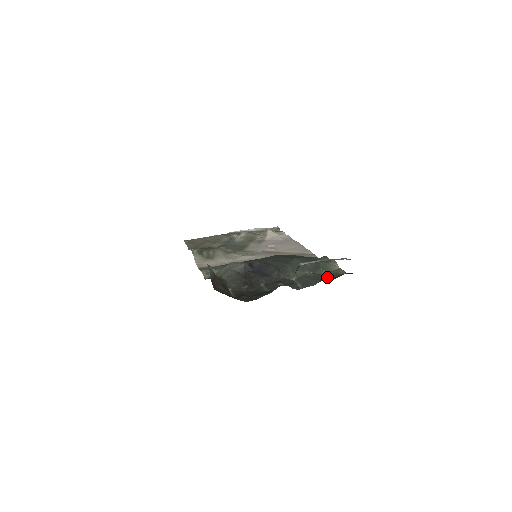
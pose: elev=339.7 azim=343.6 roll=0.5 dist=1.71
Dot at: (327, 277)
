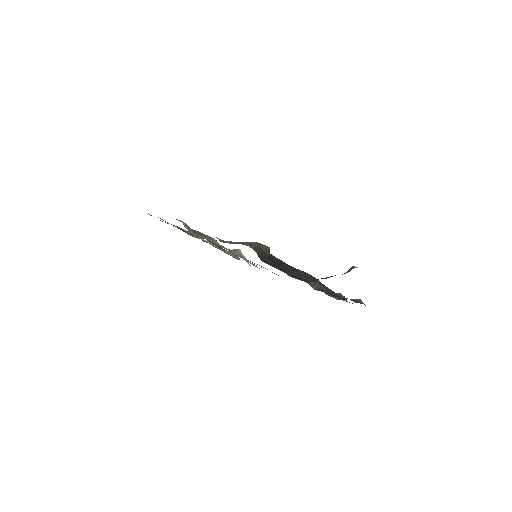
Dot at: (351, 300)
